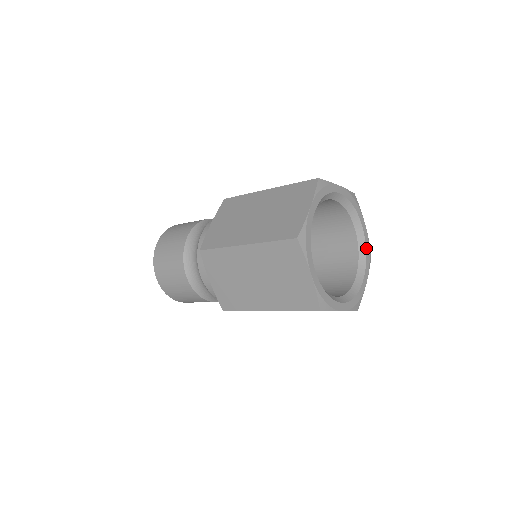
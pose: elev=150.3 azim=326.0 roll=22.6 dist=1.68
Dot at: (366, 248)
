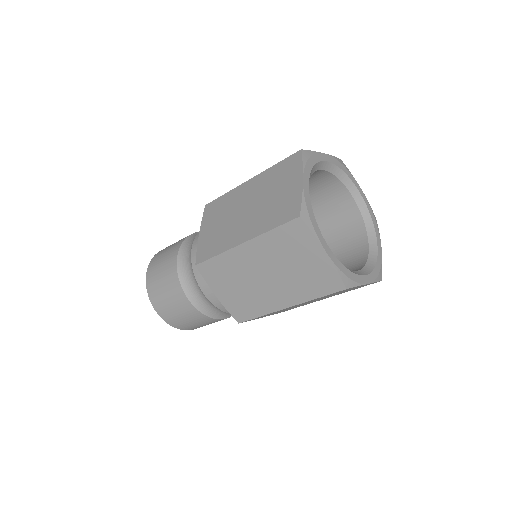
Dot at: (370, 213)
